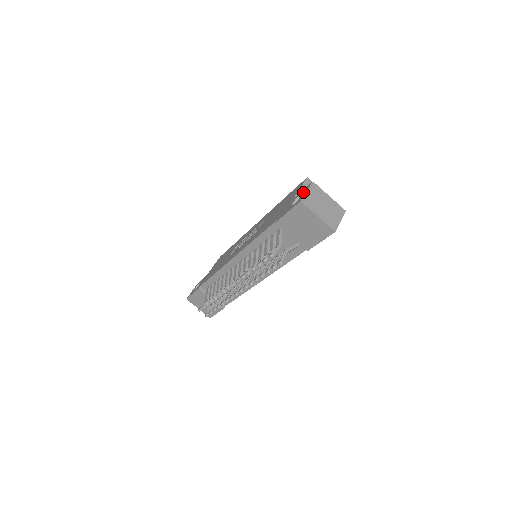
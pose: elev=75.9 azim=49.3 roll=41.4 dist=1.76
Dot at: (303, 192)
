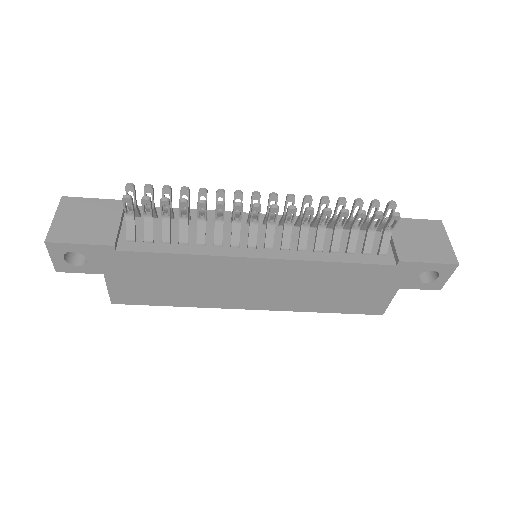
Dot at: occluded
